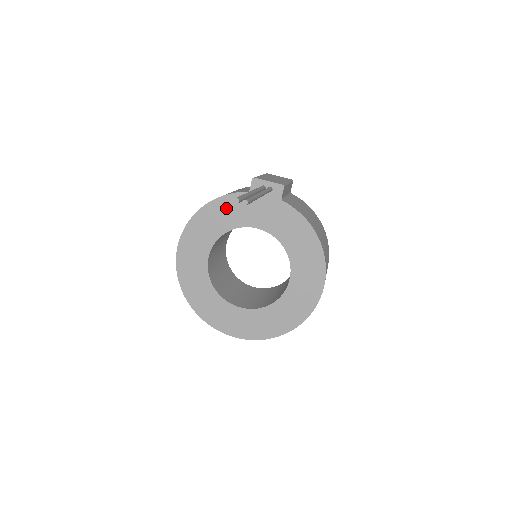
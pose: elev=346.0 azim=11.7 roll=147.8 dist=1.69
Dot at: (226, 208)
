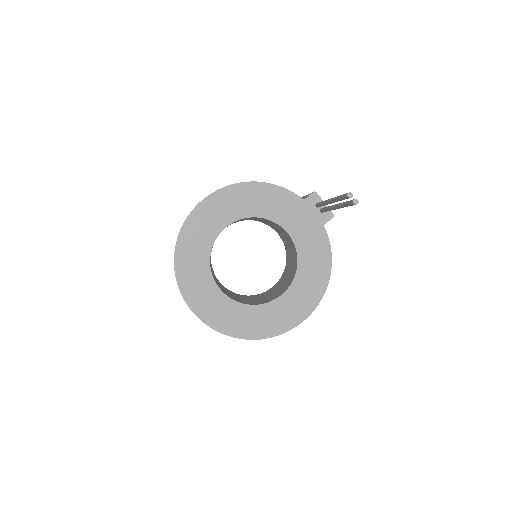
Dot at: (275, 198)
